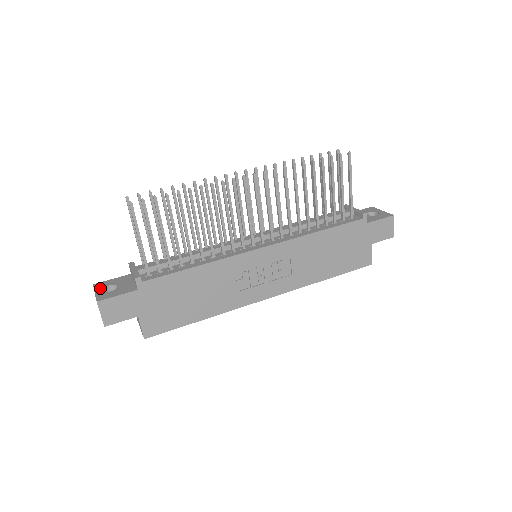
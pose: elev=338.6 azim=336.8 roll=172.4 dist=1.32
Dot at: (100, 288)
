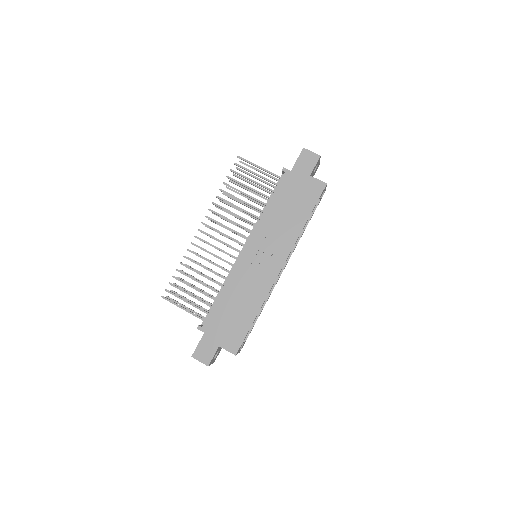
Dot at: occluded
